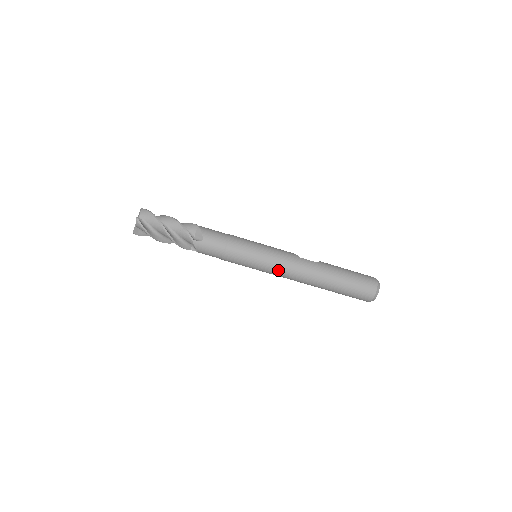
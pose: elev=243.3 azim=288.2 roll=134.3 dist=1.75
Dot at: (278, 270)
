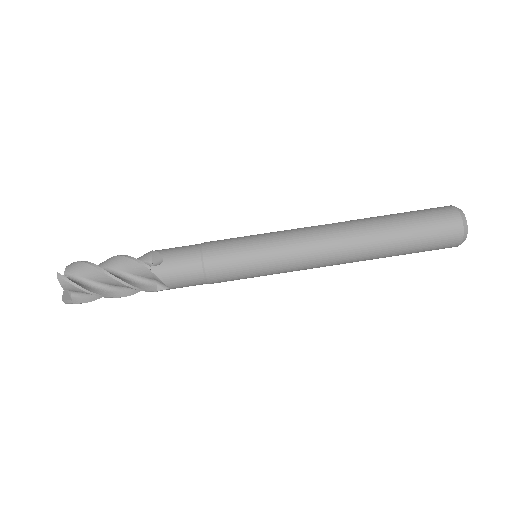
Dot at: (295, 254)
